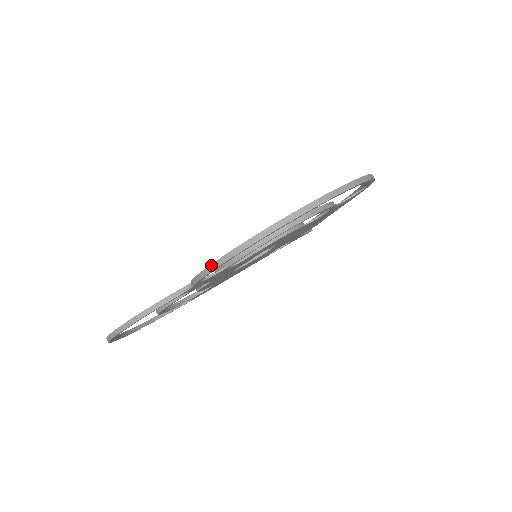
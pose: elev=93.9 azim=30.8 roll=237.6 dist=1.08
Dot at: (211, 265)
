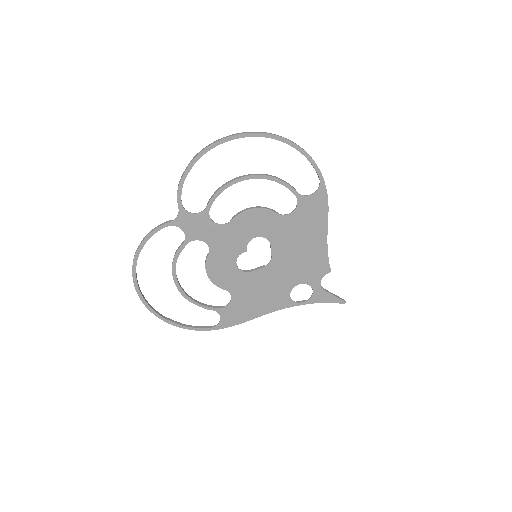
Dot at: (182, 176)
